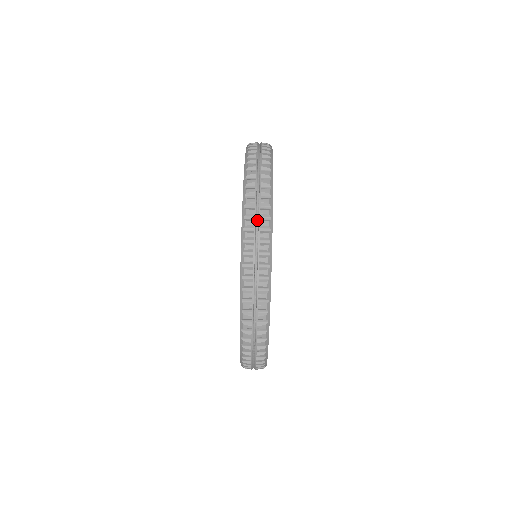
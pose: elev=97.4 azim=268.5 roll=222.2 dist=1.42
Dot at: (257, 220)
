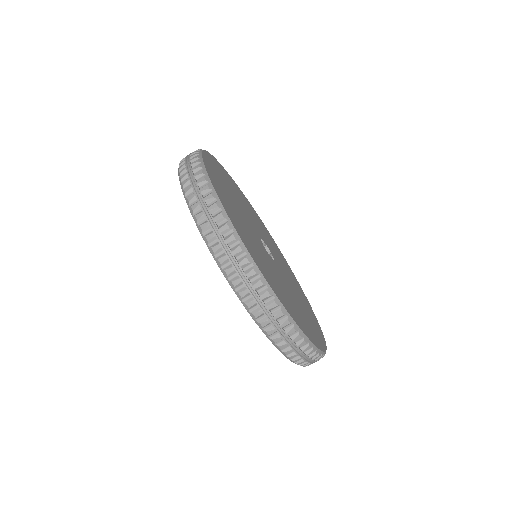
Dot at: (282, 333)
